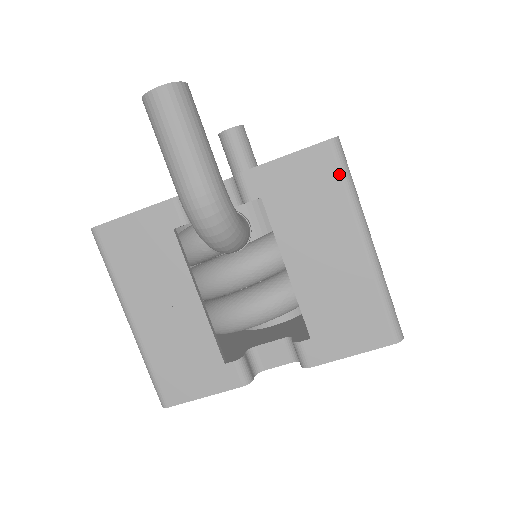
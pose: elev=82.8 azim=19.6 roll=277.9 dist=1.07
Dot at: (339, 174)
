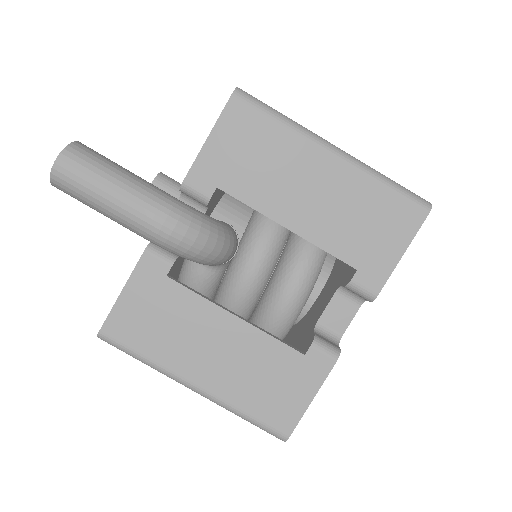
Dot at: (263, 115)
